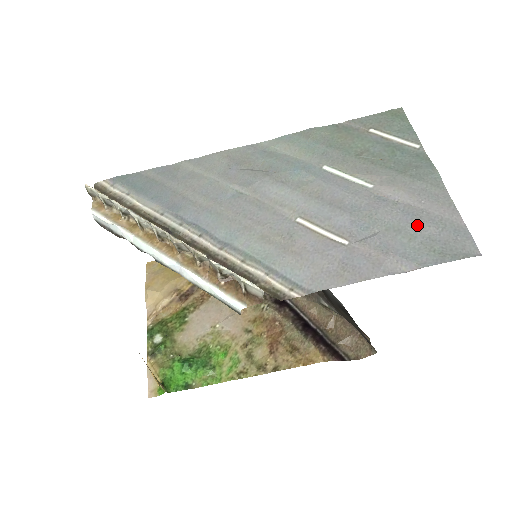
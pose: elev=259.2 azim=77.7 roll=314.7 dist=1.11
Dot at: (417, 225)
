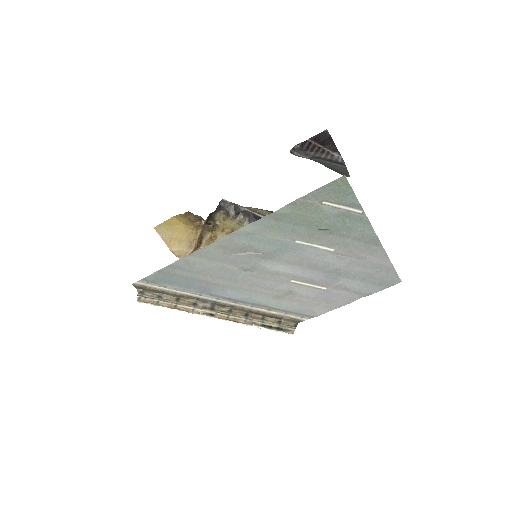
Dot at: (365, 272)
